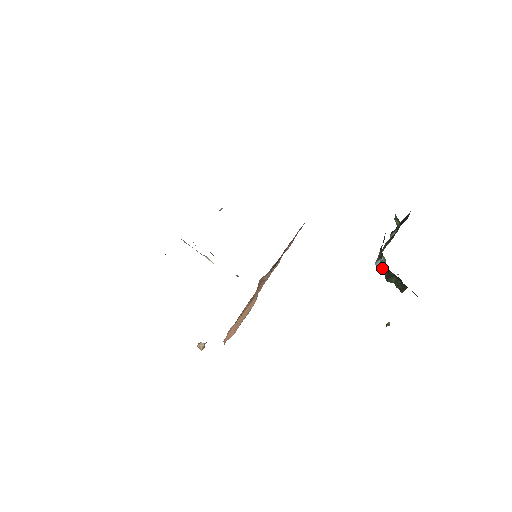
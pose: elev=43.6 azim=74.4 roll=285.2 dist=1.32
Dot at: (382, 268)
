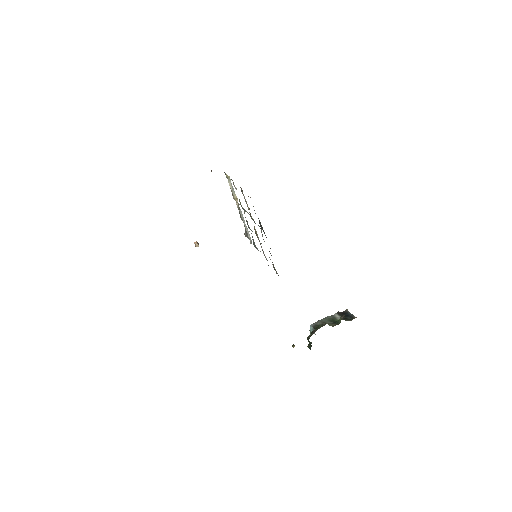
Dot at: (311, 331)
